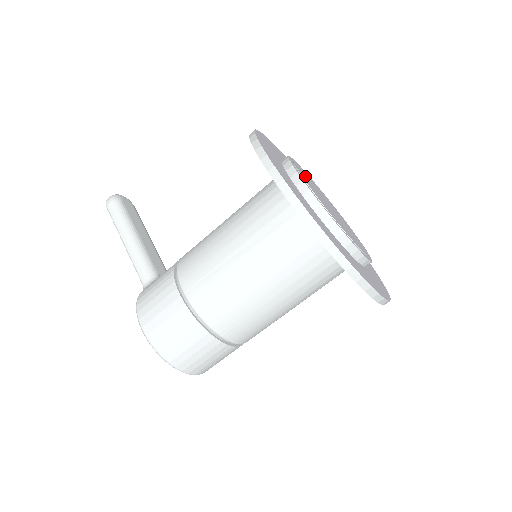
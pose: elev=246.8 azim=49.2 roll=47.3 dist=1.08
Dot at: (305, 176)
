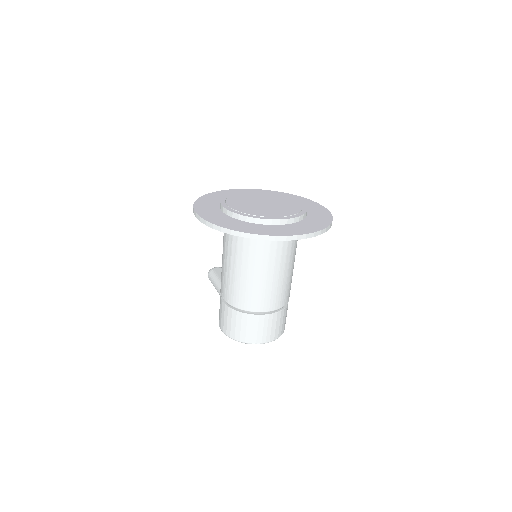
Dot at: (241, 198)
